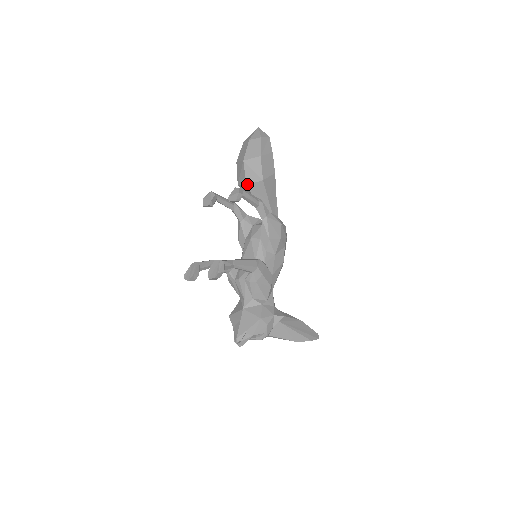
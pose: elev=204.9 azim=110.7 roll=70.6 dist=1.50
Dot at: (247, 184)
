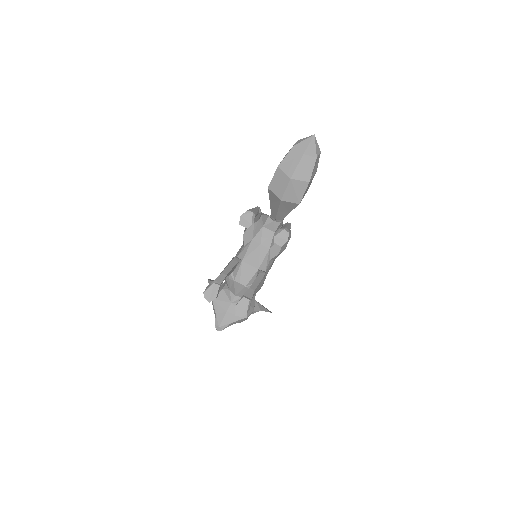
Dot at: (282, 200)
